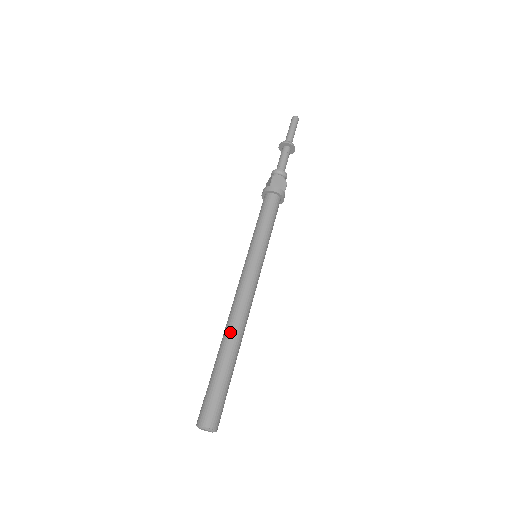
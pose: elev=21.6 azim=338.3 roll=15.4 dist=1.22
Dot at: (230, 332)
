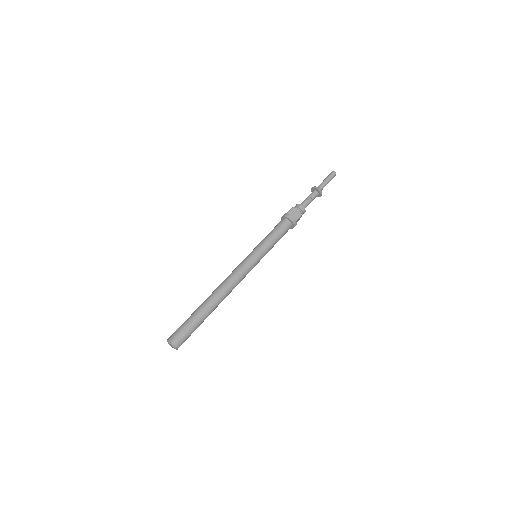
Dot at: (213, 295)
